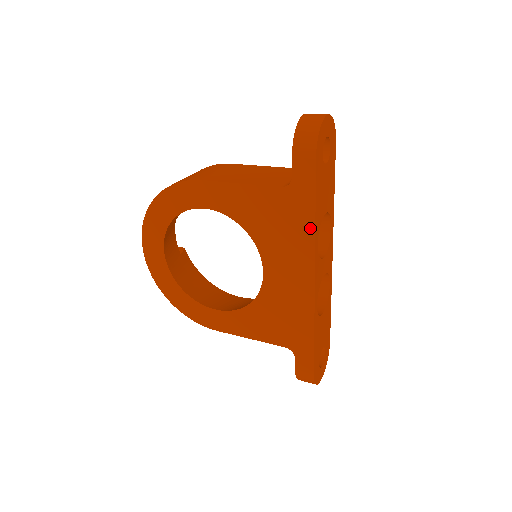
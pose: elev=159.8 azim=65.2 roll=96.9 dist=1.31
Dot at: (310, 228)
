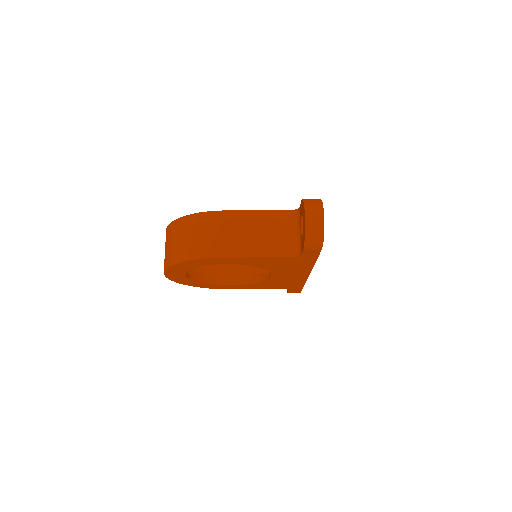
Dot at: (310, 265)
